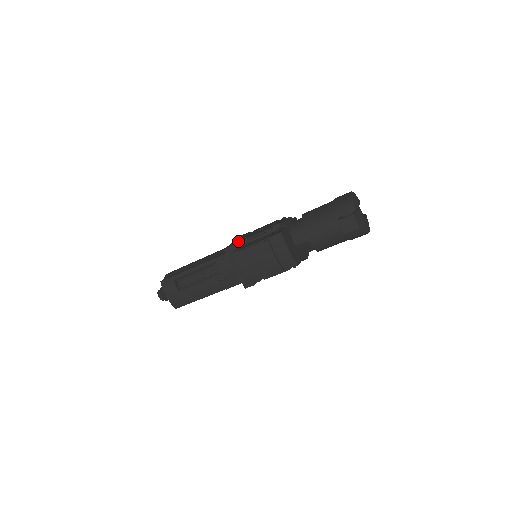
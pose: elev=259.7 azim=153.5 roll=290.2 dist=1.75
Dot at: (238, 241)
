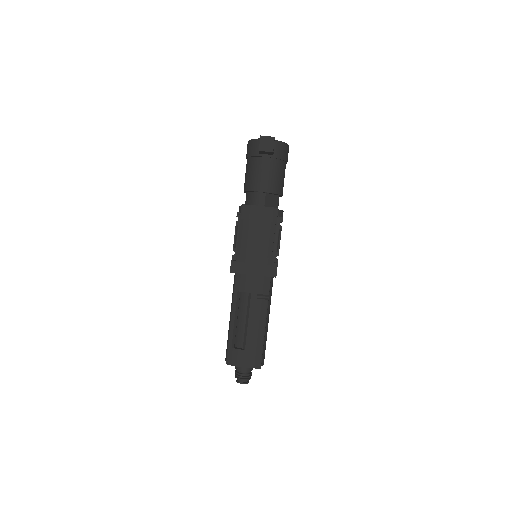
Dot at: (232, 259)
